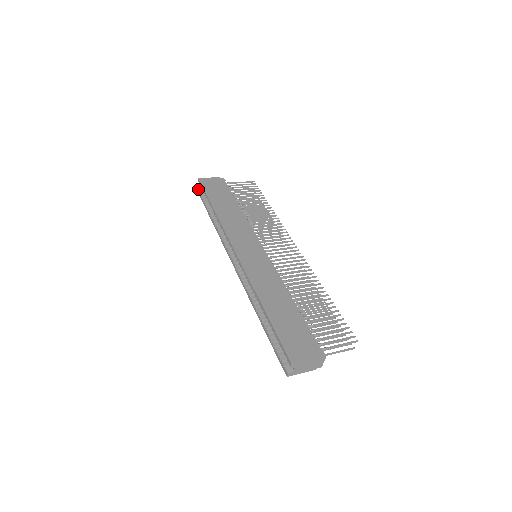
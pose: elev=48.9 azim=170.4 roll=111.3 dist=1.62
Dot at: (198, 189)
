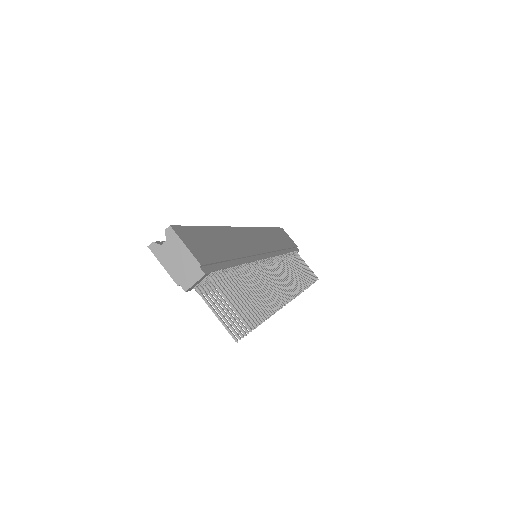
Dot at: occluded
